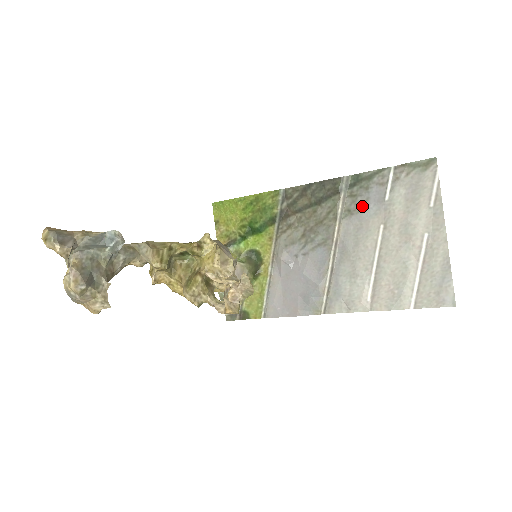
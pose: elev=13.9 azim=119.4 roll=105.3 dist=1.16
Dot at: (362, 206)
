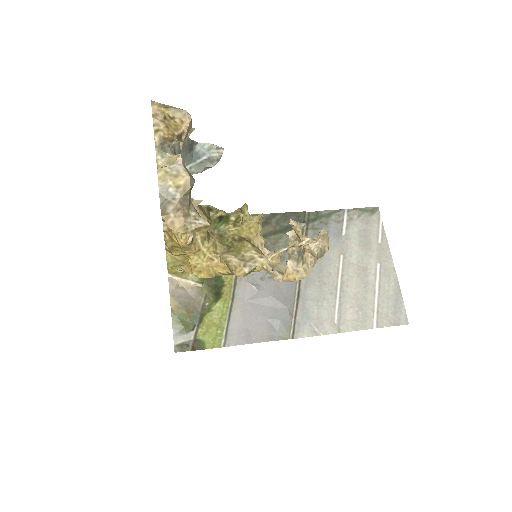
Dot at: occluded
